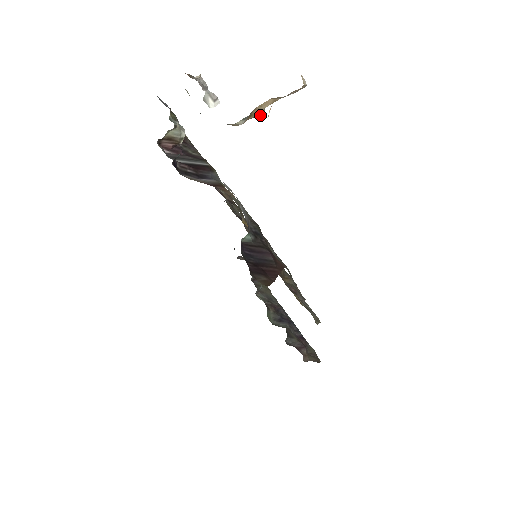
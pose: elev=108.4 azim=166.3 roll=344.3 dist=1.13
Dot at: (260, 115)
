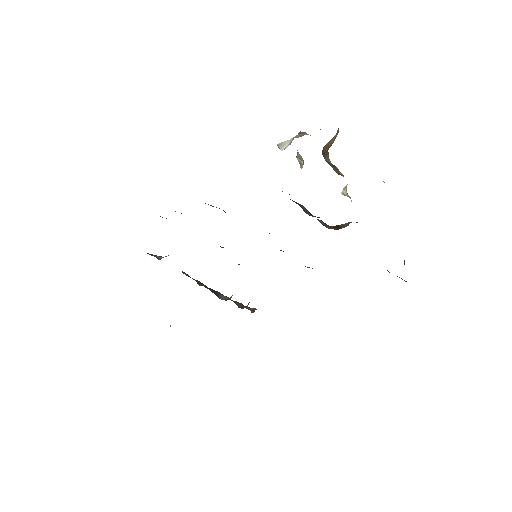
Dot at: occluded
